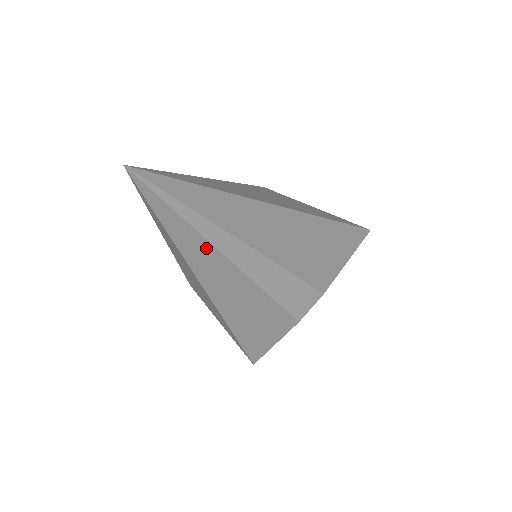
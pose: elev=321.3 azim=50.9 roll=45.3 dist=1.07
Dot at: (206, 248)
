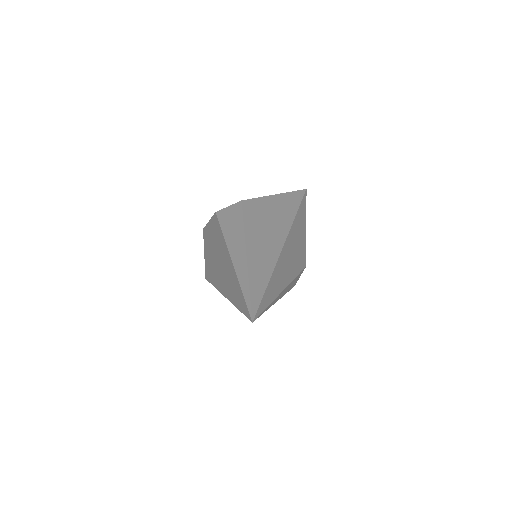
Dot at: occluded
